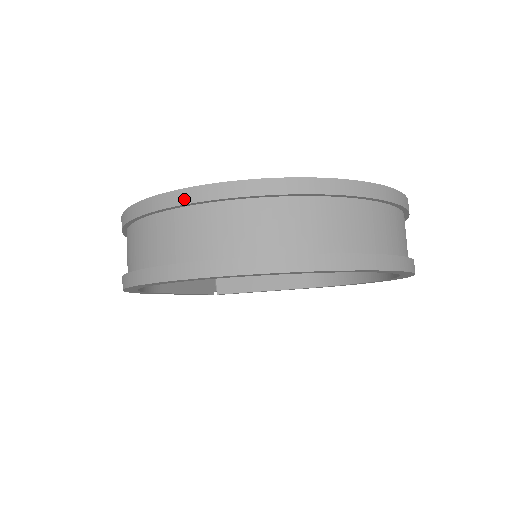
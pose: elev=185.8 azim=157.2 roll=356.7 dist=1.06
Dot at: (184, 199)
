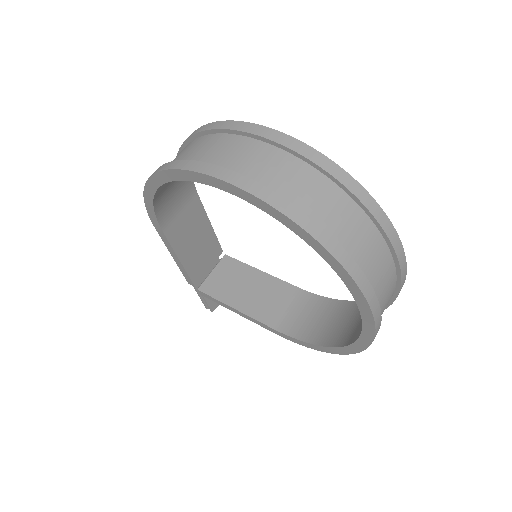
Dot at: (247, 129)
